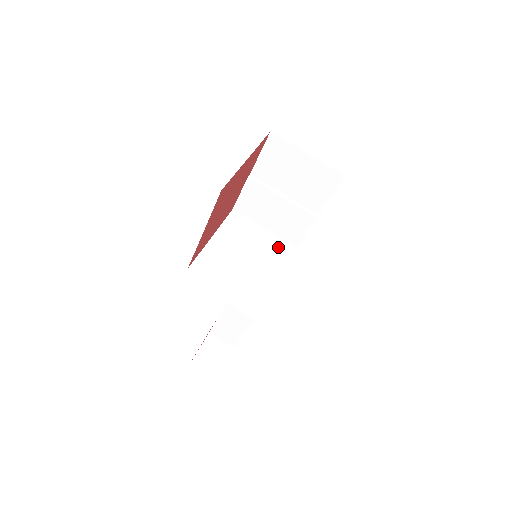
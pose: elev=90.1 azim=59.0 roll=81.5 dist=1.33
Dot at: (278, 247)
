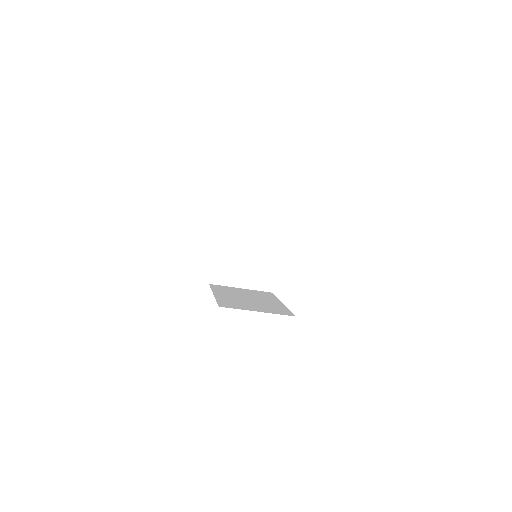
Dot at: (272, 221)
